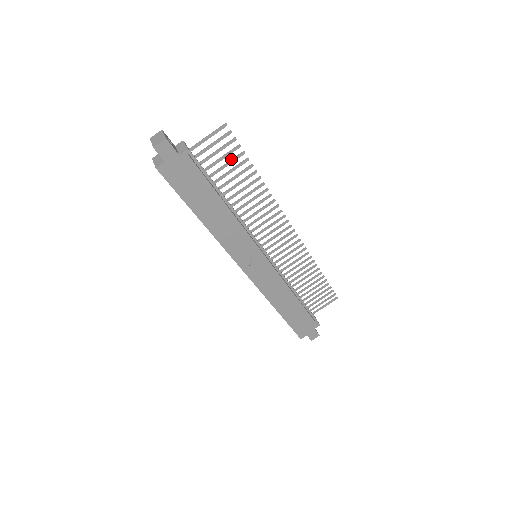
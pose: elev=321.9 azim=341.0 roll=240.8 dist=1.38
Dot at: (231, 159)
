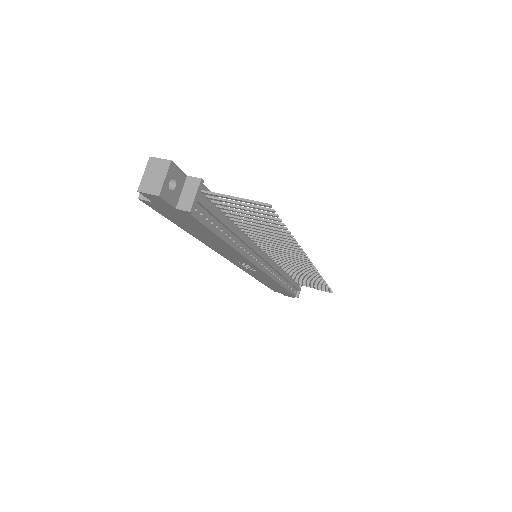
Dot at: occluded
